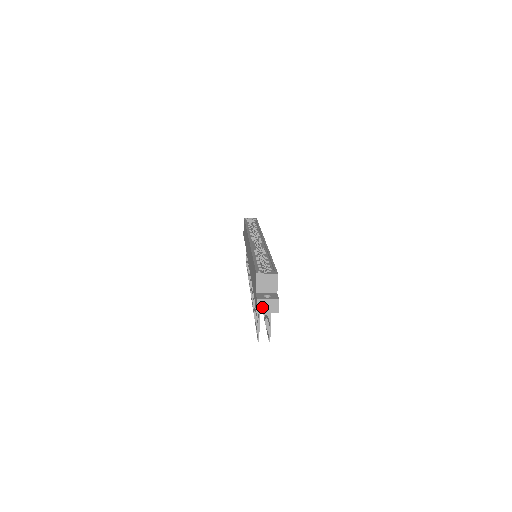
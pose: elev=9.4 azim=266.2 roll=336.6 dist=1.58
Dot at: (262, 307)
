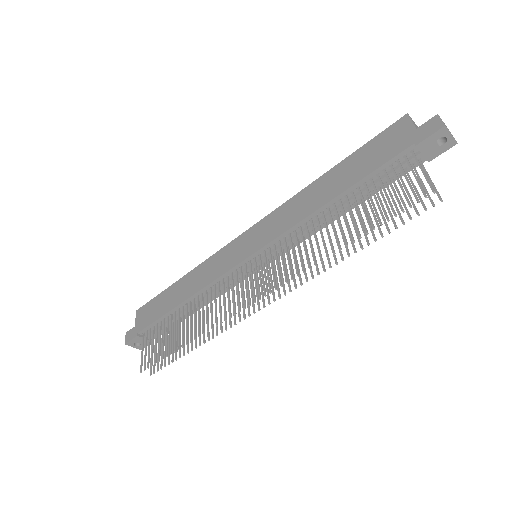
Dot at: (445, 125)
